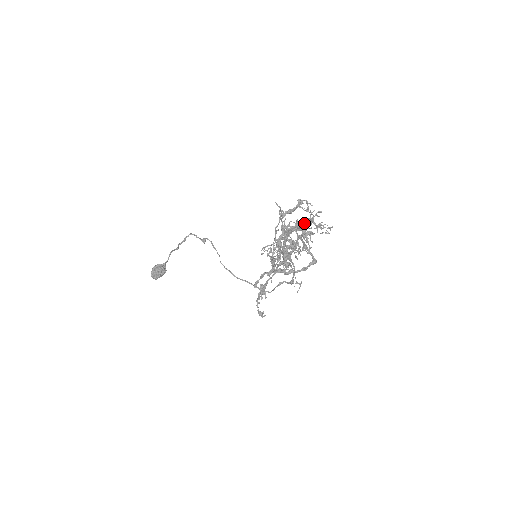
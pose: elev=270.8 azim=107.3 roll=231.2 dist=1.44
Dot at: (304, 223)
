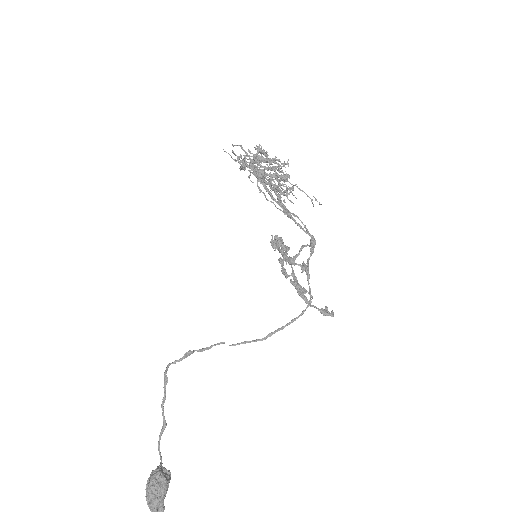
Dot at: (261, 151)
